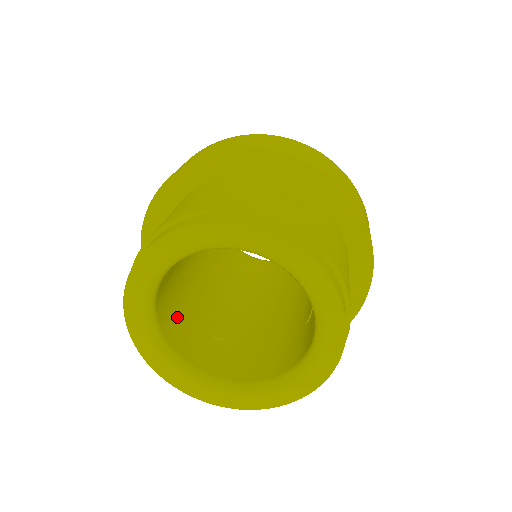
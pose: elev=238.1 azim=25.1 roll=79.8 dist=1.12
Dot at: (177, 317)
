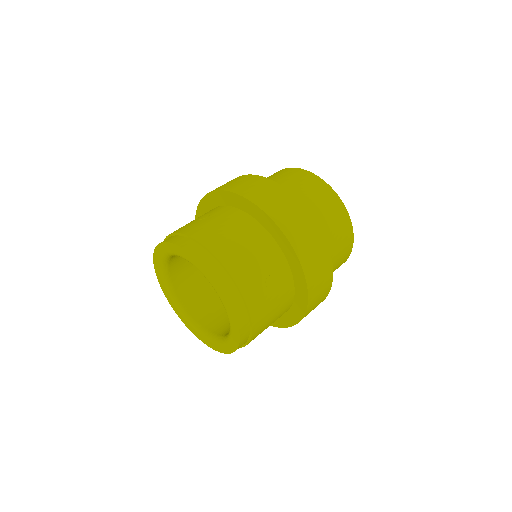
Dot at: (212, 309)
